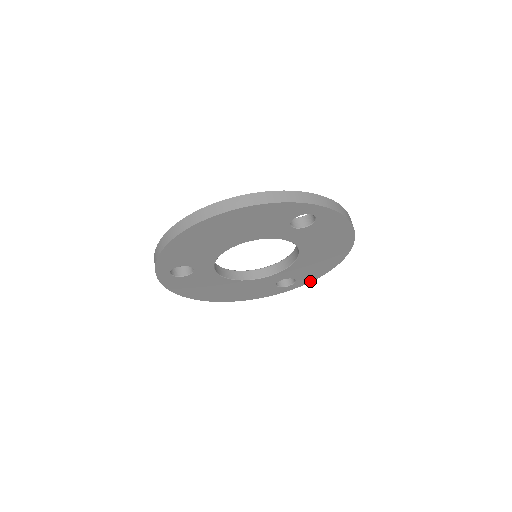
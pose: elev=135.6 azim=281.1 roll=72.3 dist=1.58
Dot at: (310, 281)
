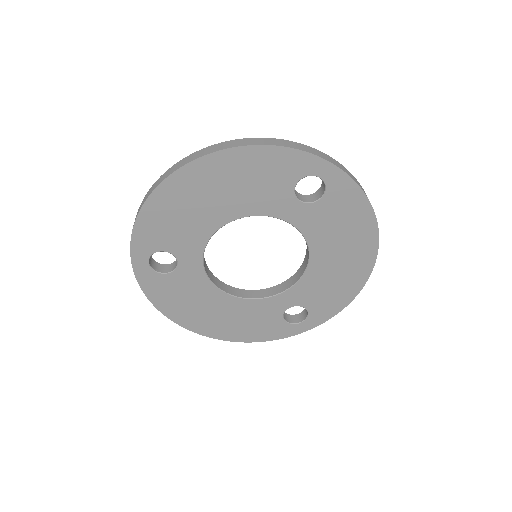
Dot at: (327, 318)
